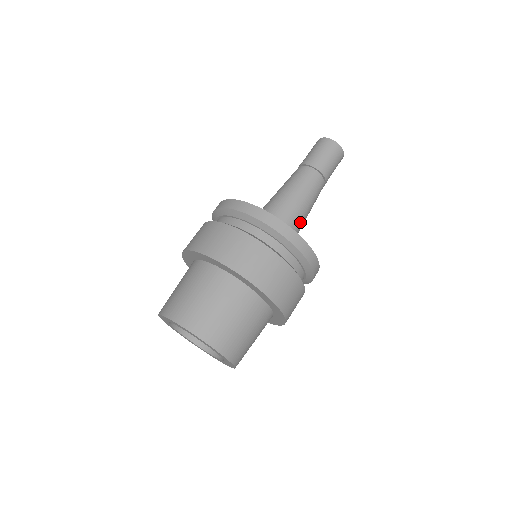
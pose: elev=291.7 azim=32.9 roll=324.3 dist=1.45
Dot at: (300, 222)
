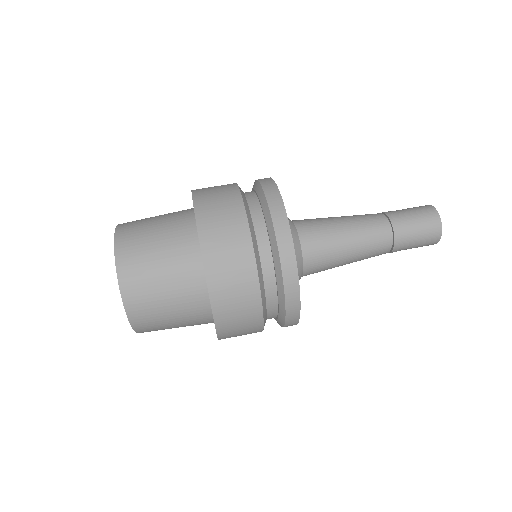
Dot at: (326, 257)
